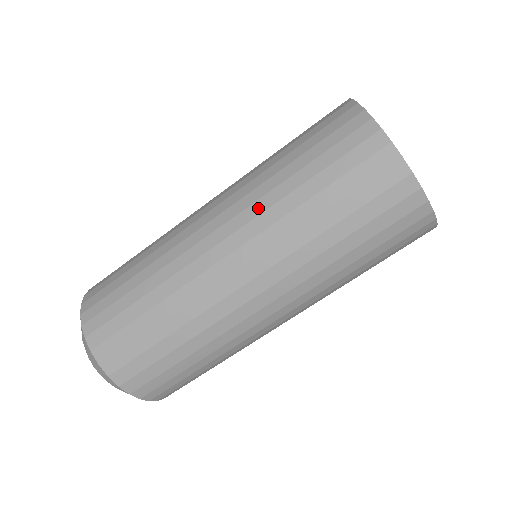
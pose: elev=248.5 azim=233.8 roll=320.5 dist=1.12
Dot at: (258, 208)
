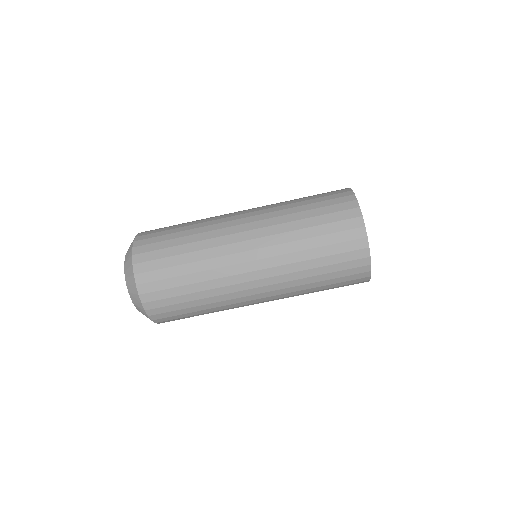
Dot at: (273, 215)
